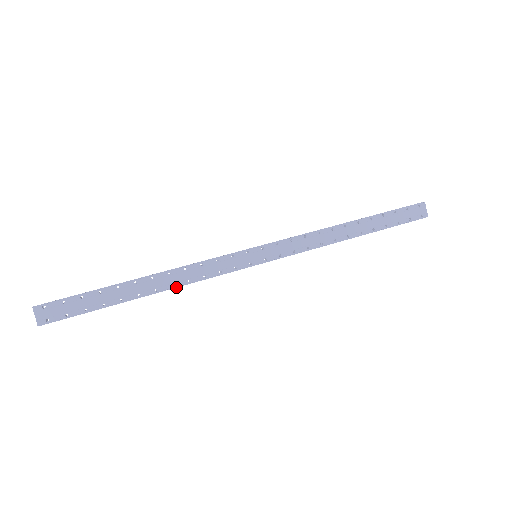
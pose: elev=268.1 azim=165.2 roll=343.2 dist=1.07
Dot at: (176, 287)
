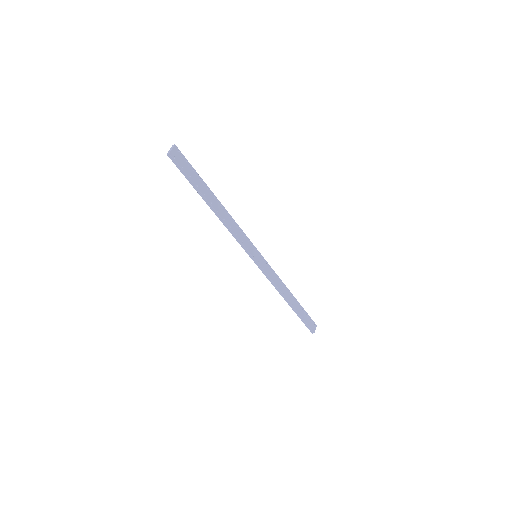
Dot at: (224, 222)
